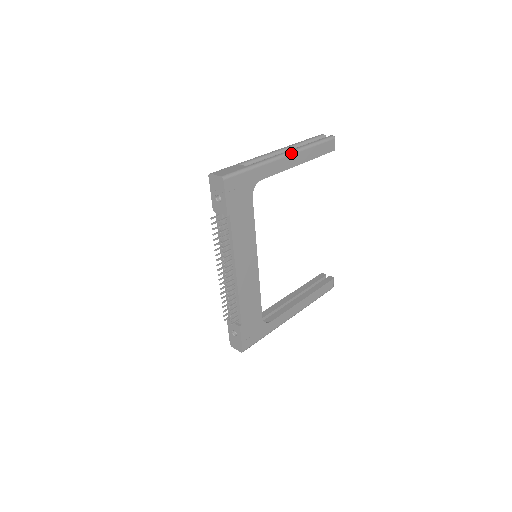
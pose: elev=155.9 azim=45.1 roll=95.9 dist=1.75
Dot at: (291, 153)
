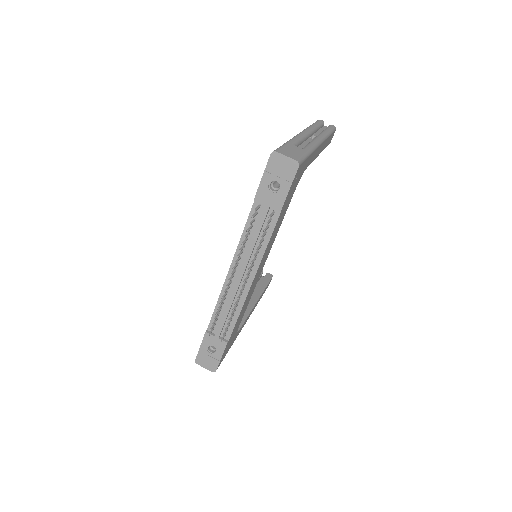
Dot at: (323, 140)
